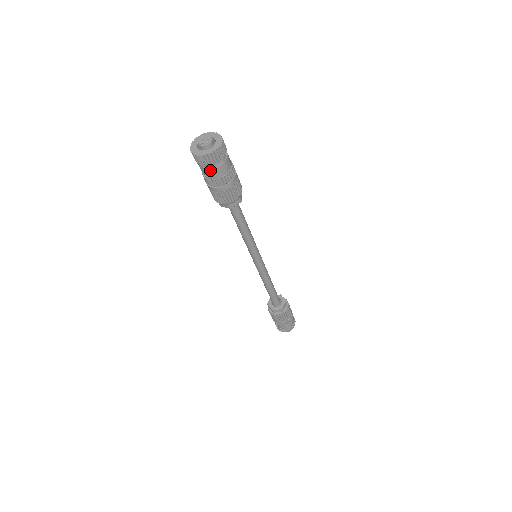
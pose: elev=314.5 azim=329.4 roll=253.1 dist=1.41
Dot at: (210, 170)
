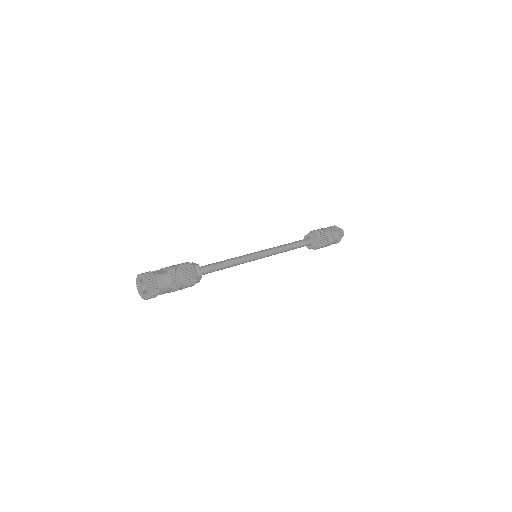
Dot at: occluded
